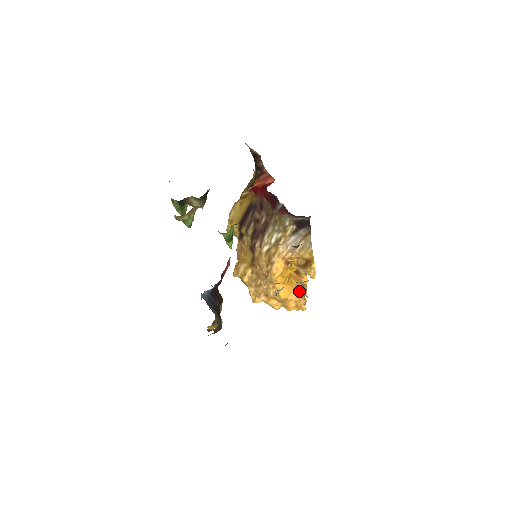
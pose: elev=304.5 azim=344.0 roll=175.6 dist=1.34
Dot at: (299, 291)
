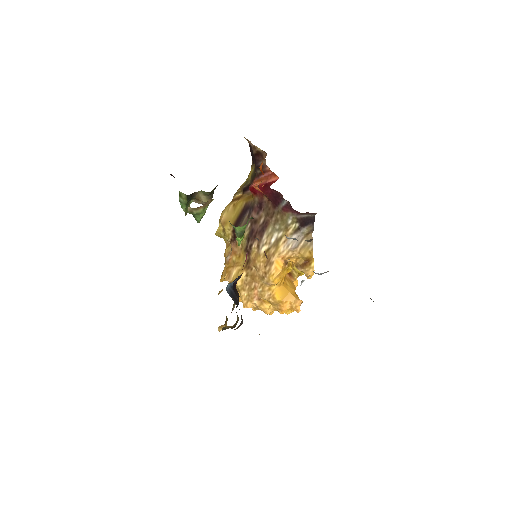
Dot at: (293, 293)
